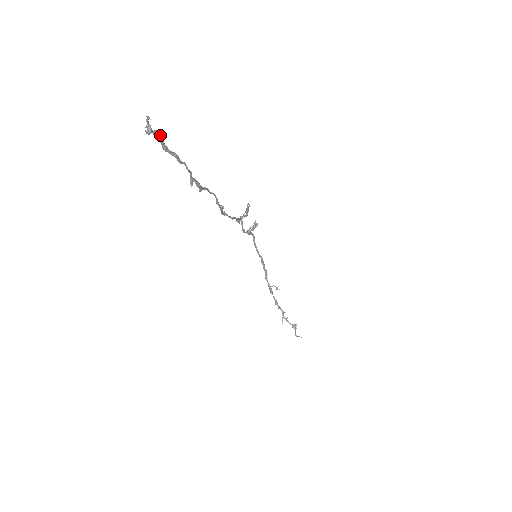
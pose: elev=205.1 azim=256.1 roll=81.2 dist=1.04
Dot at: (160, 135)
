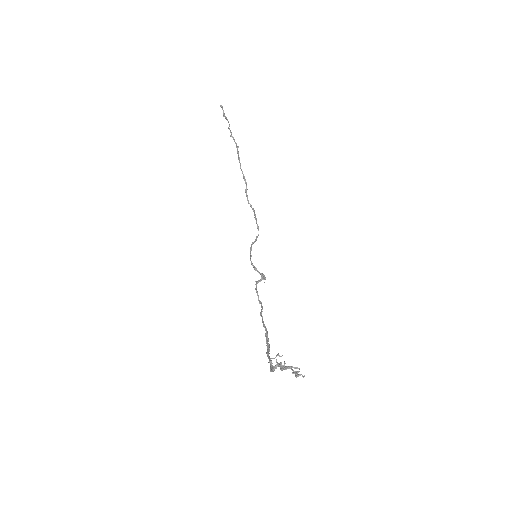
Dot at: occluded
